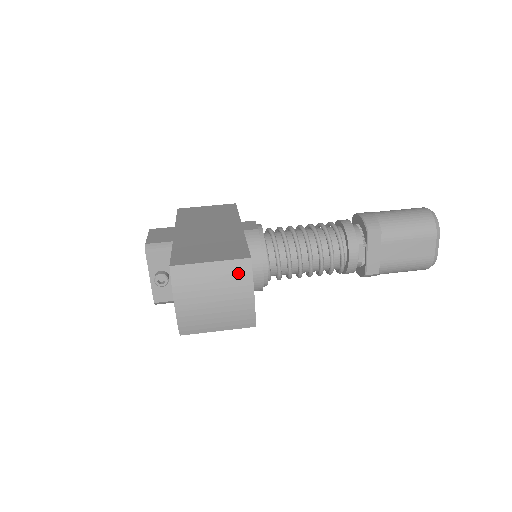
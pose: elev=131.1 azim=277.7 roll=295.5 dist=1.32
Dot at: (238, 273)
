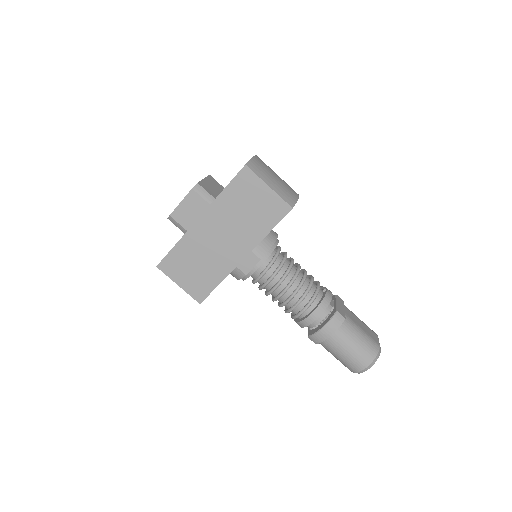
Dot at: occluded
